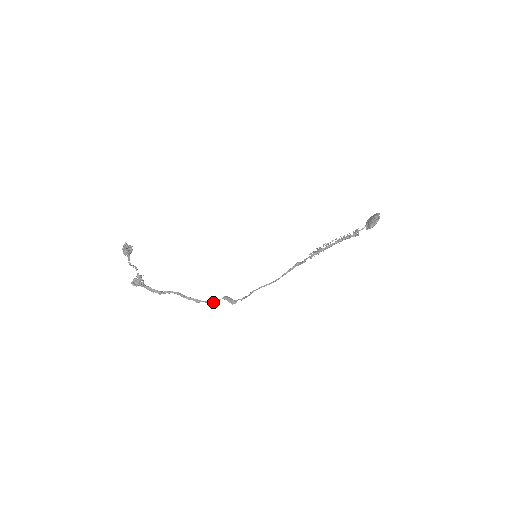
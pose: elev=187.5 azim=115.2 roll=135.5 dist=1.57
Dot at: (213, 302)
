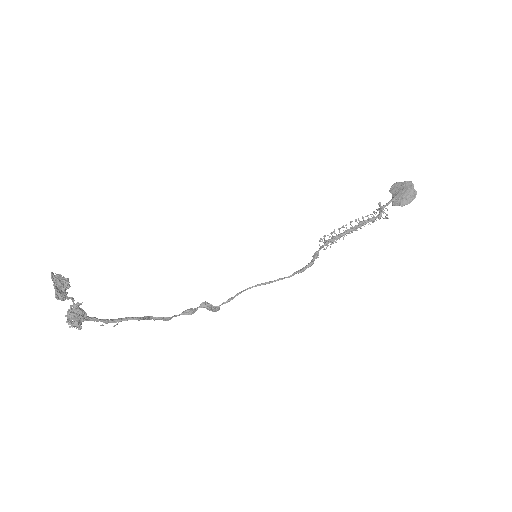
Dot at: occluded
